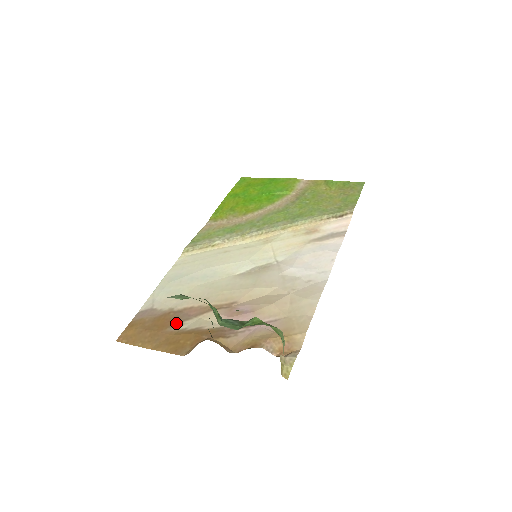
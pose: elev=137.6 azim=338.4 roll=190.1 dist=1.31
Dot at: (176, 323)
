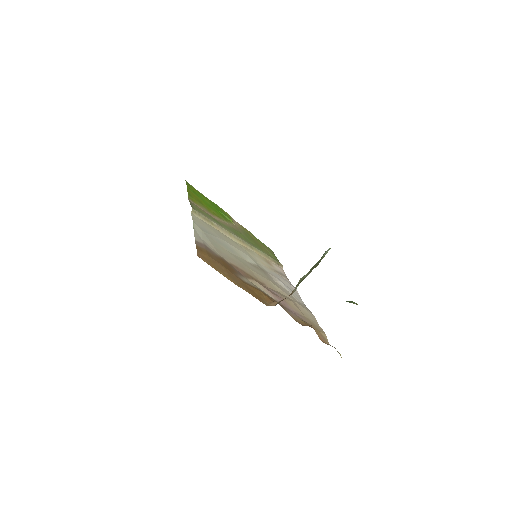
Dot at: (237, 273)
